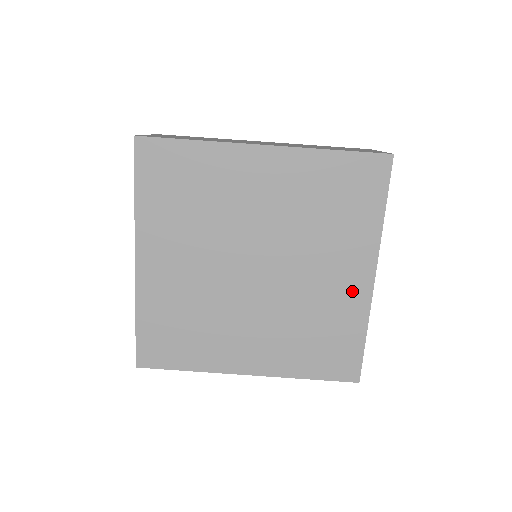
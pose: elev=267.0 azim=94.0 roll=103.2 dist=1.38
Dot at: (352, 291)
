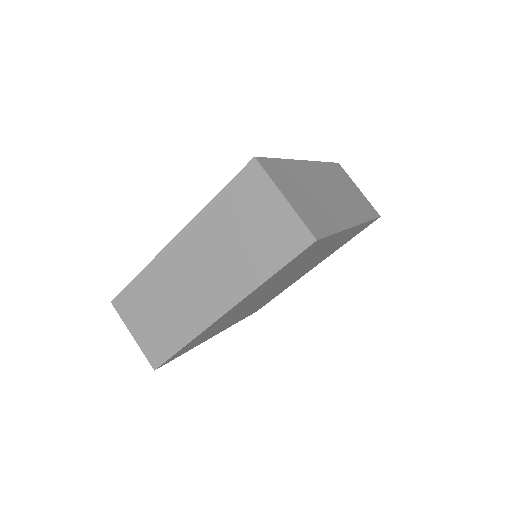
Dot at: occluded
